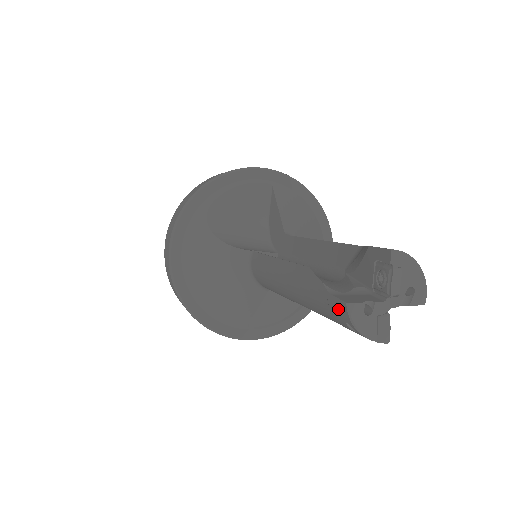
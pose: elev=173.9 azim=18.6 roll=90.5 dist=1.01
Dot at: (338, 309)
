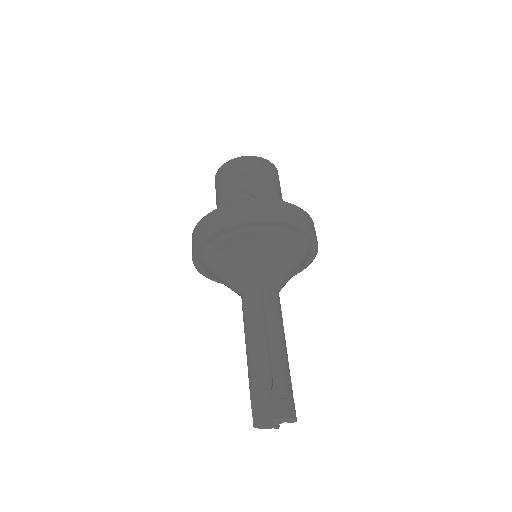
Dot at: (255, 419)
